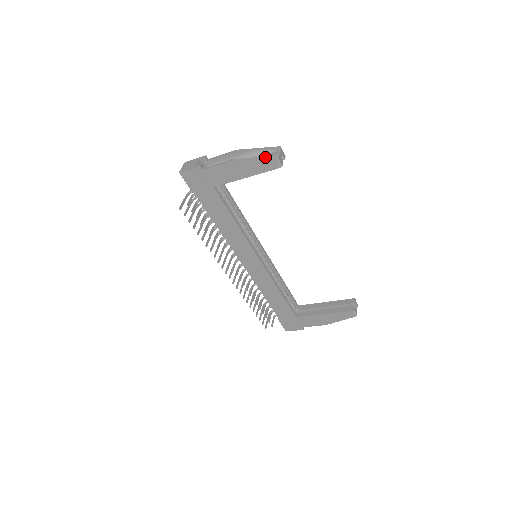
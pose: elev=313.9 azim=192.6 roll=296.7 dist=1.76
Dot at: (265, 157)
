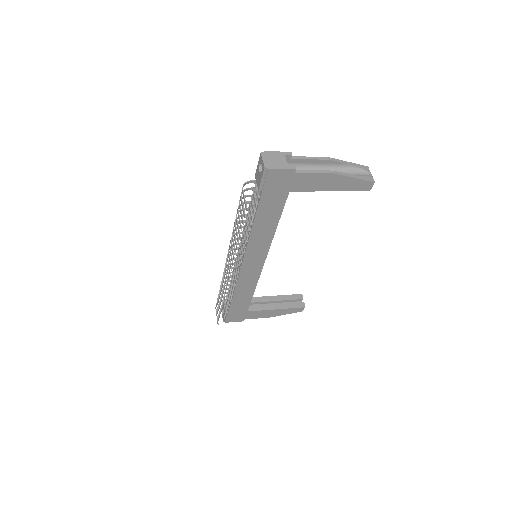
Dot at: (364, 178)
